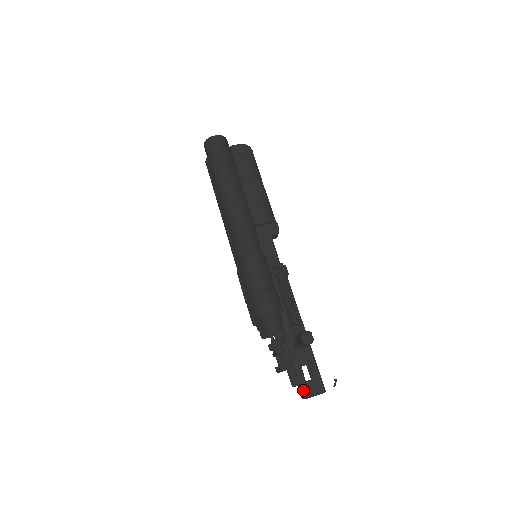
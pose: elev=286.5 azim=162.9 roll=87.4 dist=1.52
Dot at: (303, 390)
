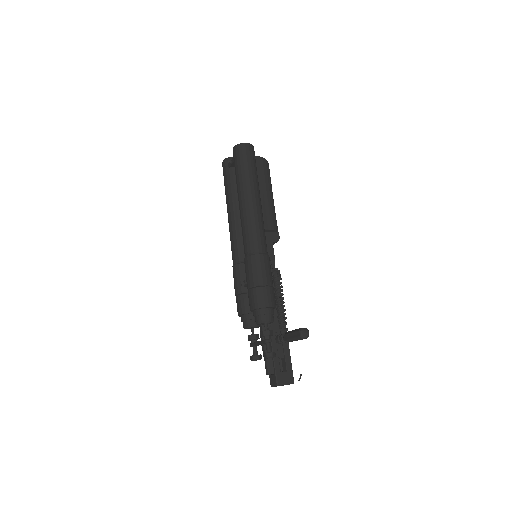
Dot at: (277, 378)
